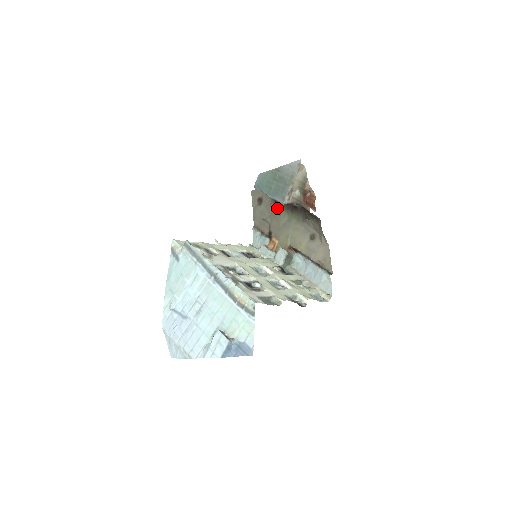
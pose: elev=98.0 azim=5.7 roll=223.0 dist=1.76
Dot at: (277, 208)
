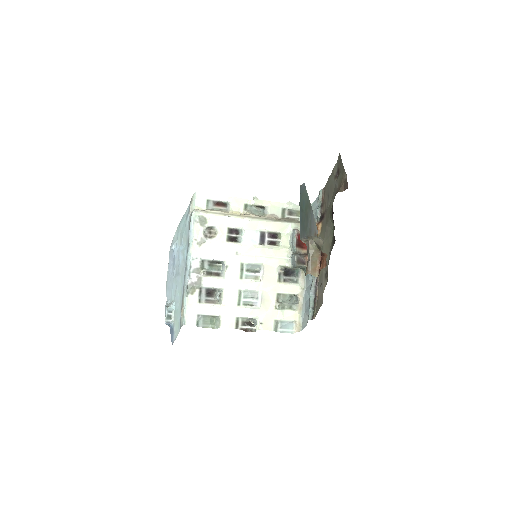
Dot at: occluded
